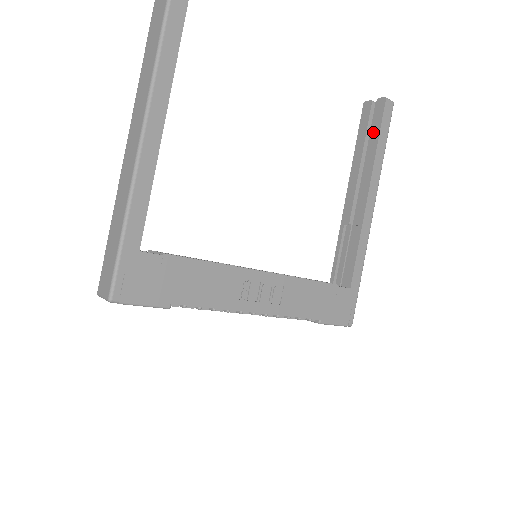
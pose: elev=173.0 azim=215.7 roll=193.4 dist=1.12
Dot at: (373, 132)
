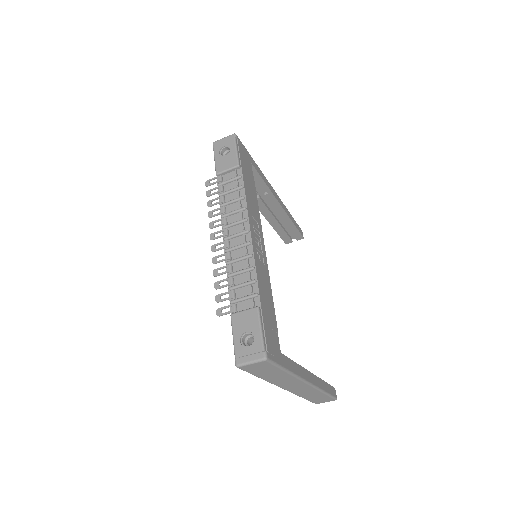
Dot at: occluded
